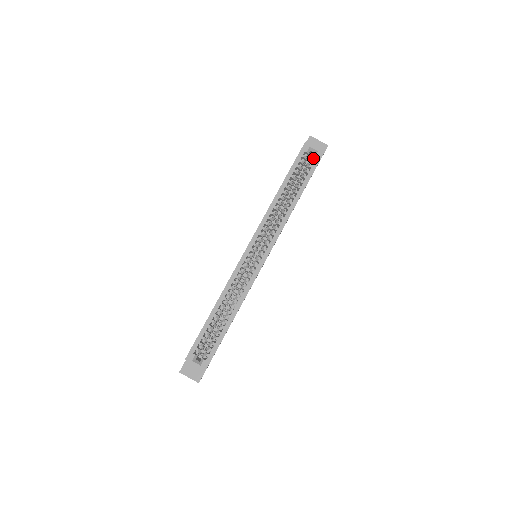
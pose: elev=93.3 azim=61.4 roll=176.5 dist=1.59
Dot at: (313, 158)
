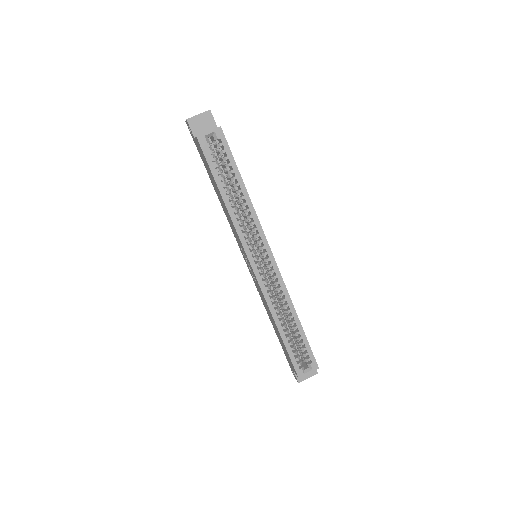
Dot at: (216, 141)
